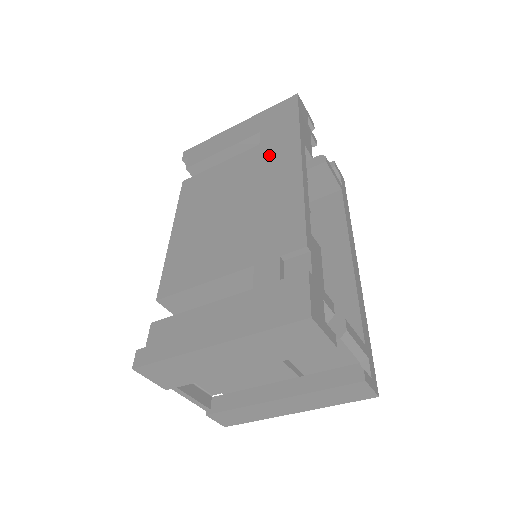
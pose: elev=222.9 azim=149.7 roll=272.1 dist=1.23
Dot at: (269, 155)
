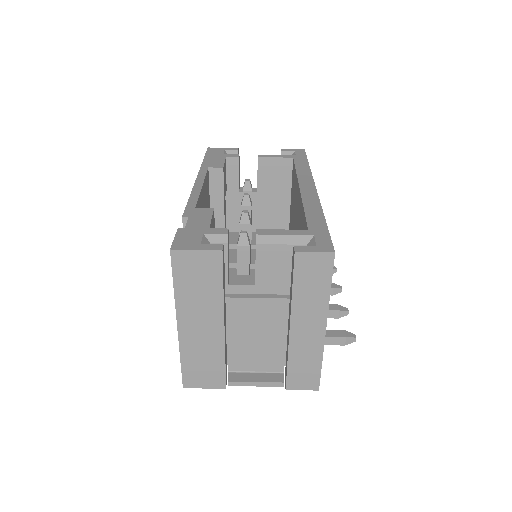
Dot at: occluded
